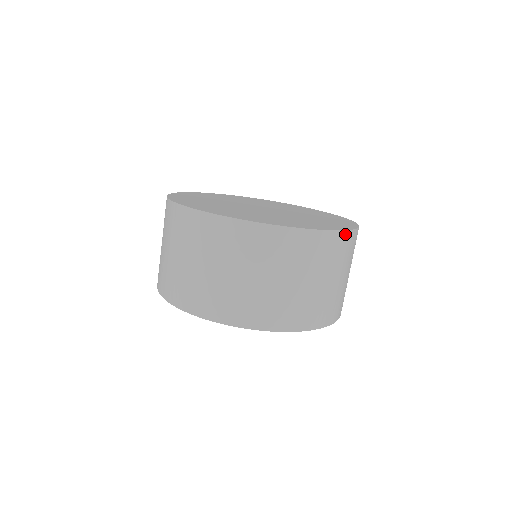
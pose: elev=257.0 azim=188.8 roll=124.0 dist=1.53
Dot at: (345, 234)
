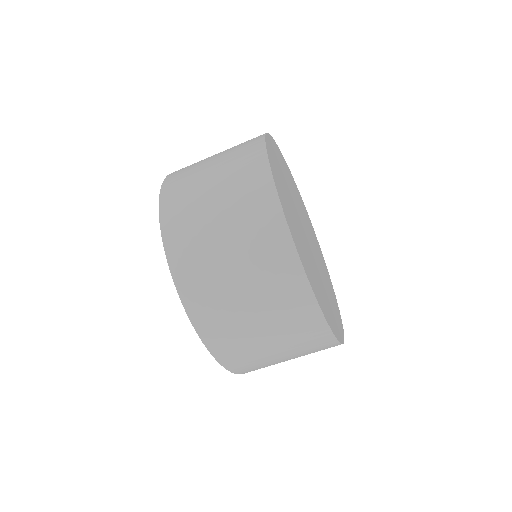
Dot at: (332, 339)
